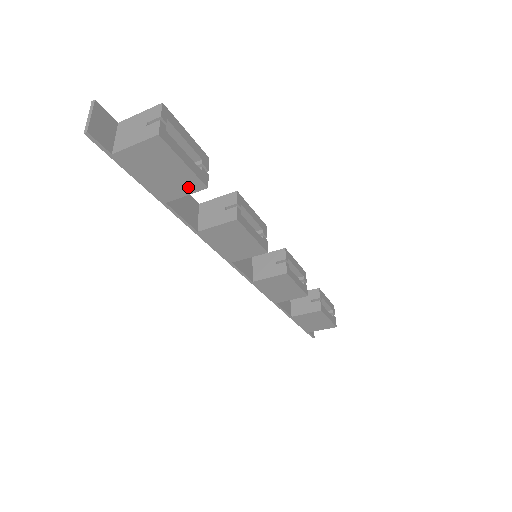
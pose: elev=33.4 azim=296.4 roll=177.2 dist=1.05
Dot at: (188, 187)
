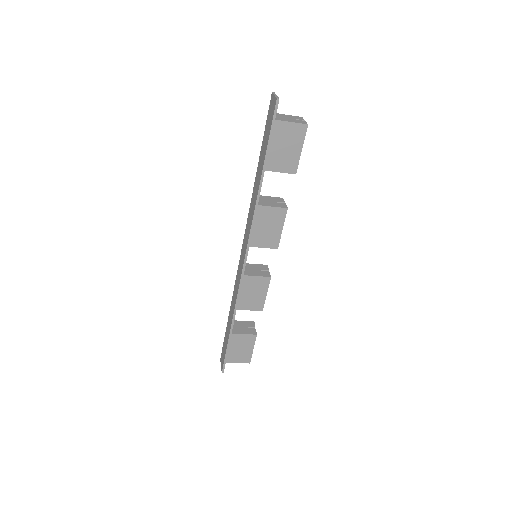
Dot at: (287, 167)
